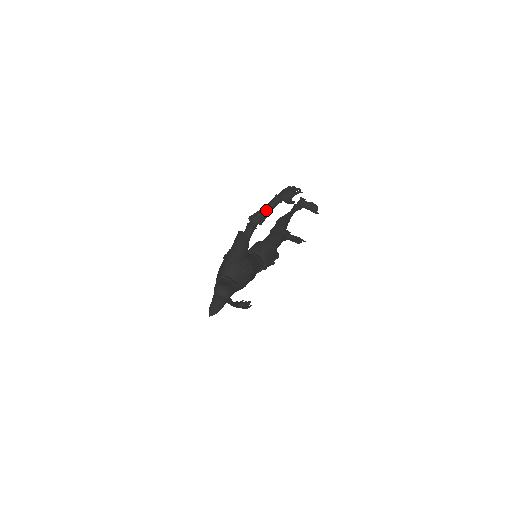
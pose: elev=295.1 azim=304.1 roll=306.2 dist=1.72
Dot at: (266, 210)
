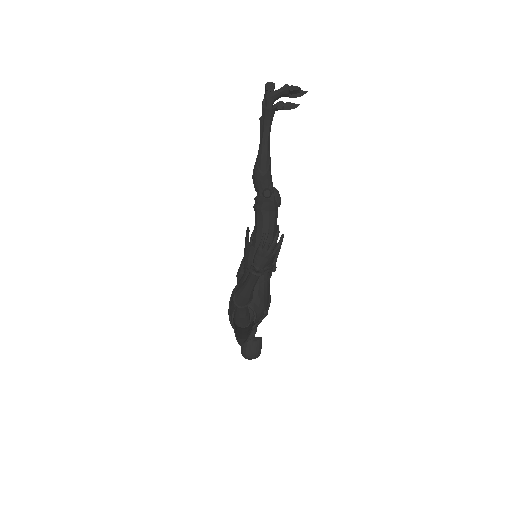
Dot at: (250, 291)
